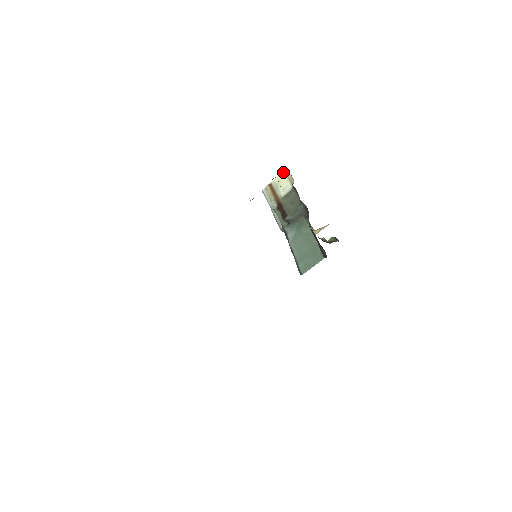
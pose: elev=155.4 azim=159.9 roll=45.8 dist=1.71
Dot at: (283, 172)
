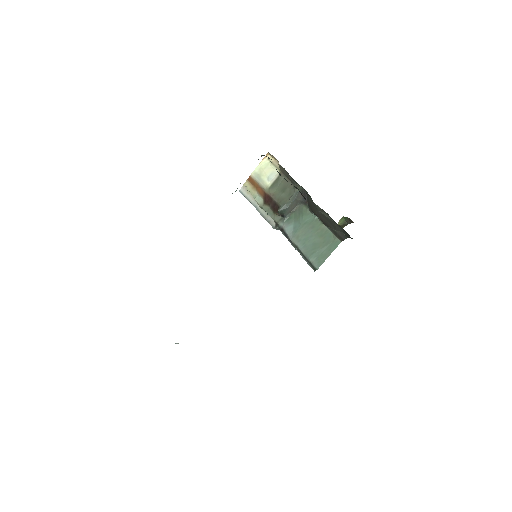
Dot at: (264, 159)
